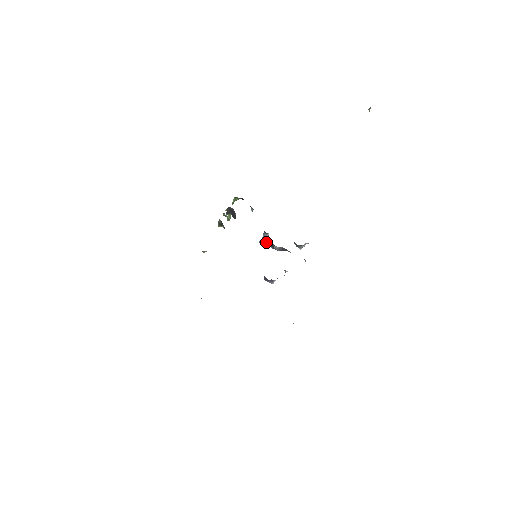
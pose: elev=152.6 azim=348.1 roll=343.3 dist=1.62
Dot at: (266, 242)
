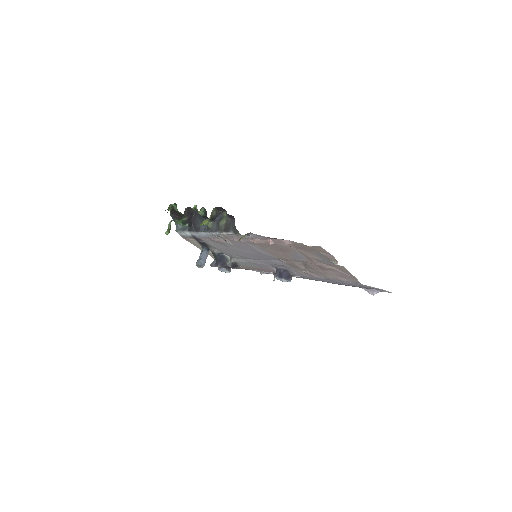
Dot at: (204, 263)
